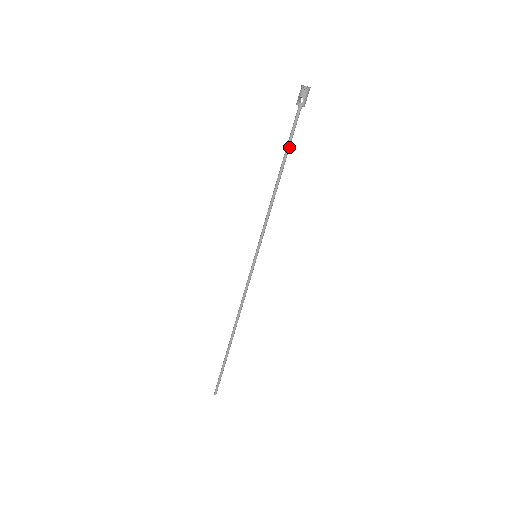
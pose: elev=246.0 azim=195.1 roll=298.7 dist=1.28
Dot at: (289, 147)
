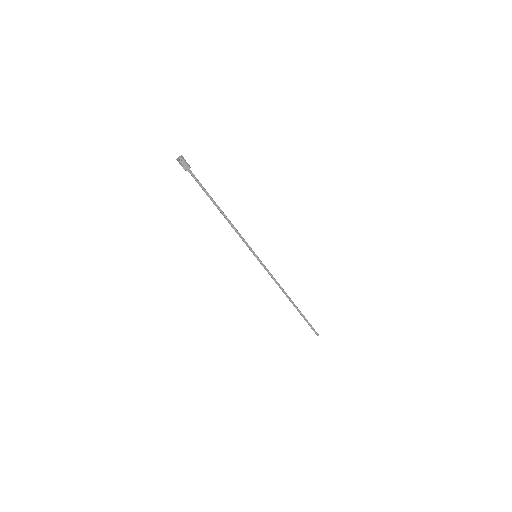
Dot at: (207, 193)
